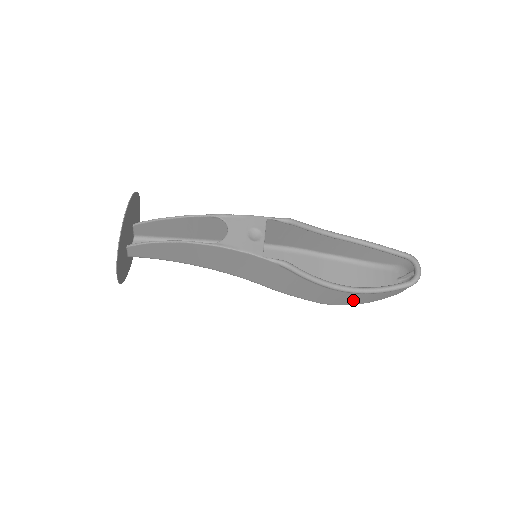
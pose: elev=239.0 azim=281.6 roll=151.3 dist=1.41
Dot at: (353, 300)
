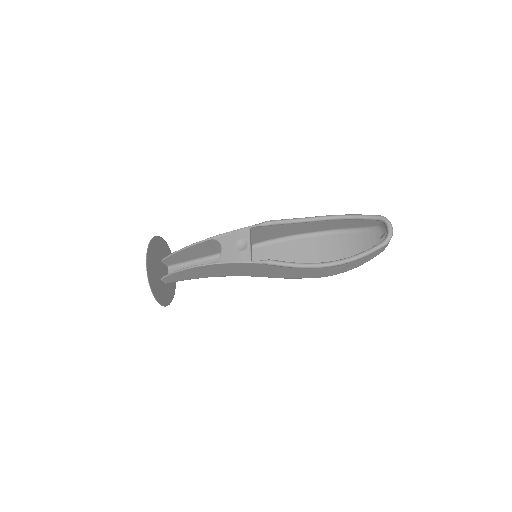
Dot at: (343, 269)
